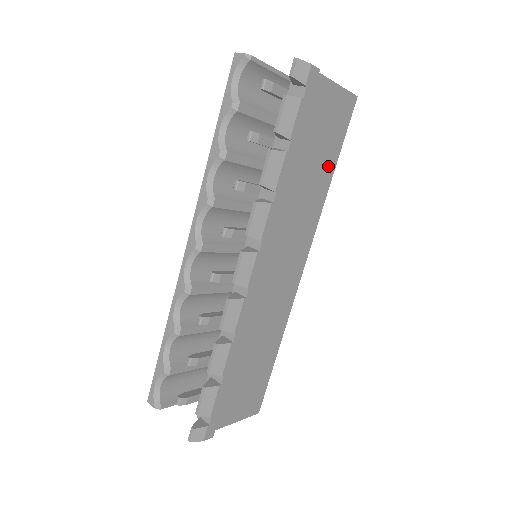
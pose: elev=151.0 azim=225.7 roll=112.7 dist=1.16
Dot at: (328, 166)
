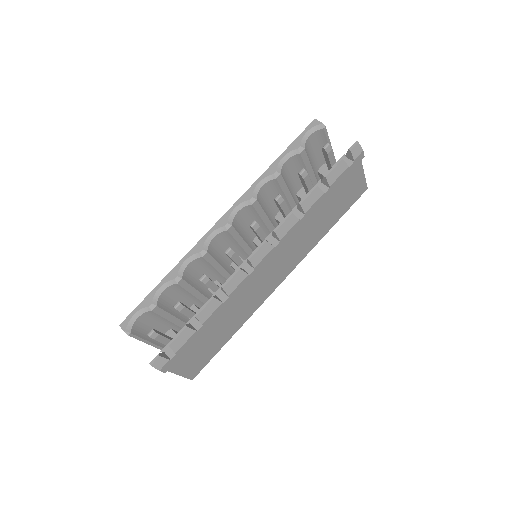
Dot at: (332, 221)
